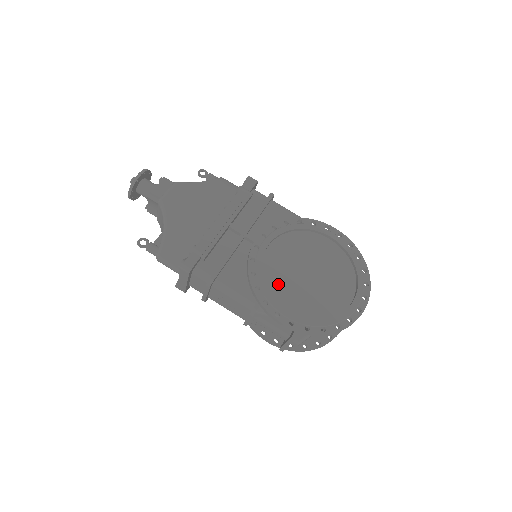
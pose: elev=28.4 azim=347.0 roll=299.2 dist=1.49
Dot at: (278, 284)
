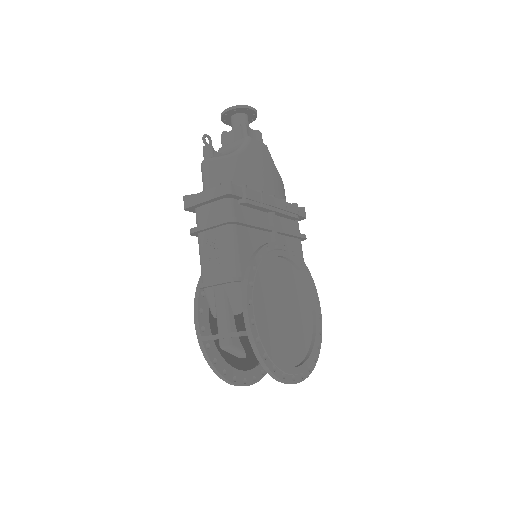
Dot at: (266, 286)
